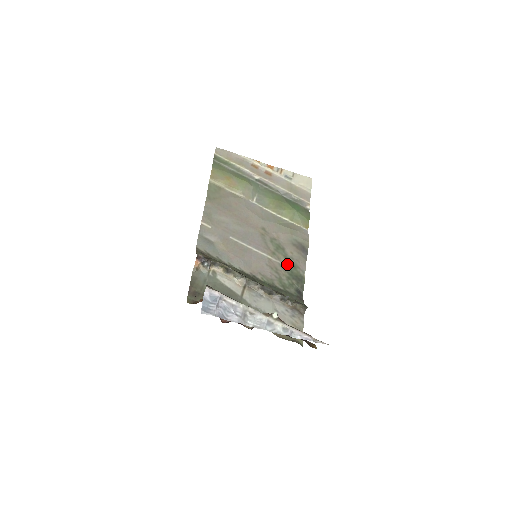
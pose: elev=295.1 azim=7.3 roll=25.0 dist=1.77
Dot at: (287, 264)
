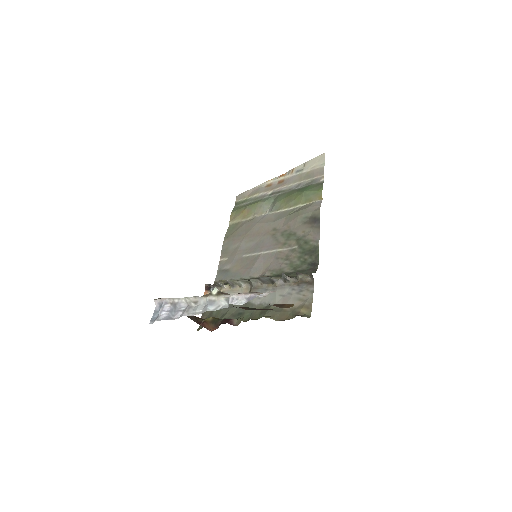
Dot at: (298, 245)
